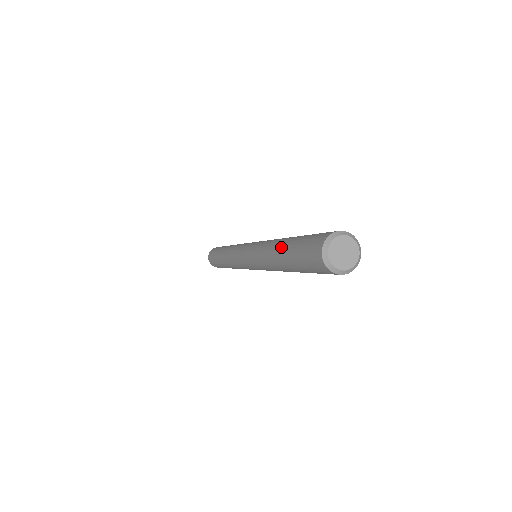
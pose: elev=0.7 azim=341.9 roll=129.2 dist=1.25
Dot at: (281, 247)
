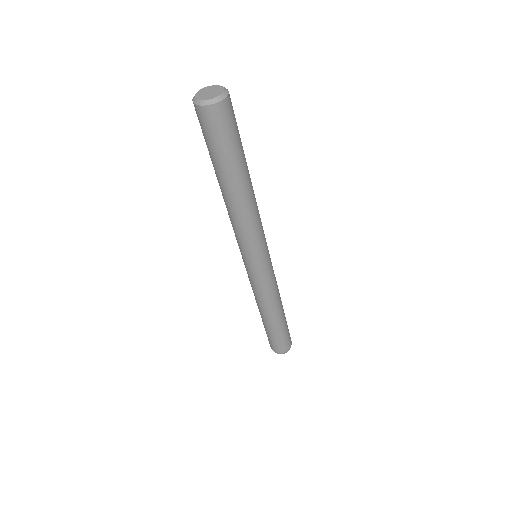
Dot at: occluded
